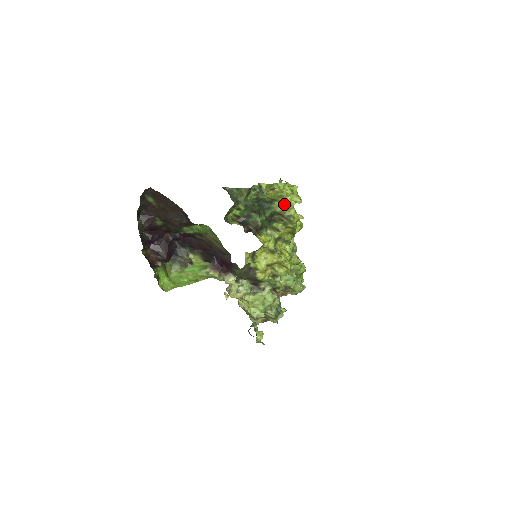
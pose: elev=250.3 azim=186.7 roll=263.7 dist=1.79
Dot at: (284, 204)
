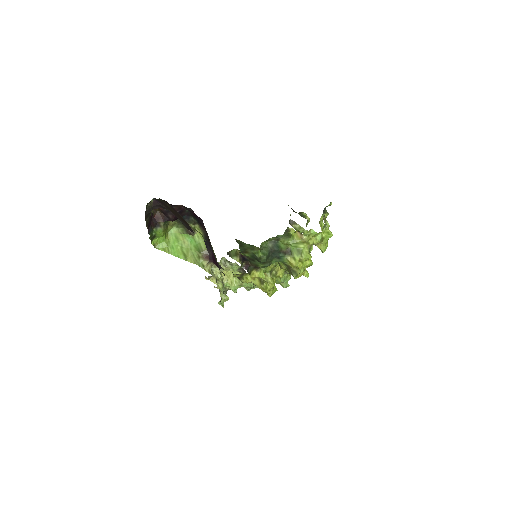
Dot at: (294, 266)
